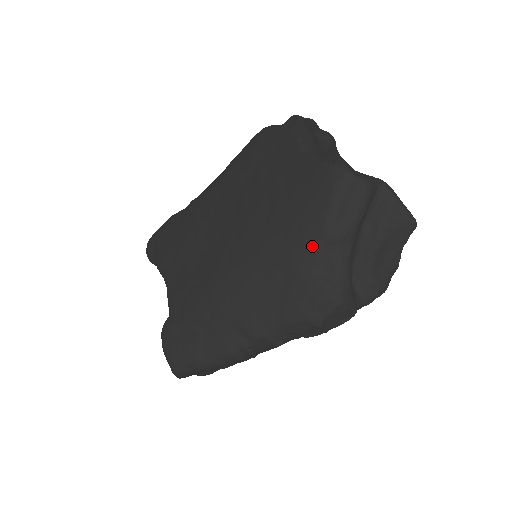
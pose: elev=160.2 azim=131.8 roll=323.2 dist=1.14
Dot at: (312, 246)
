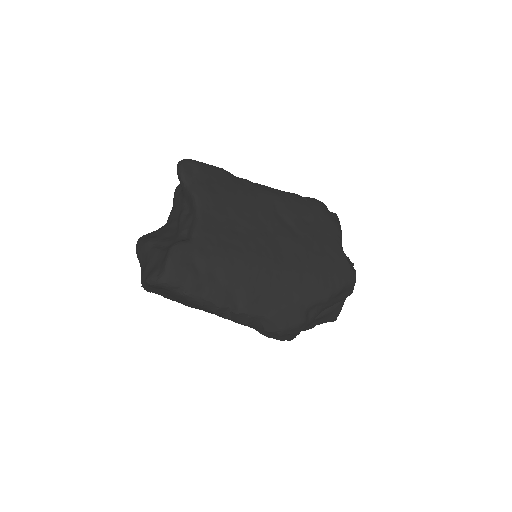
Dot at: (318, 297)
